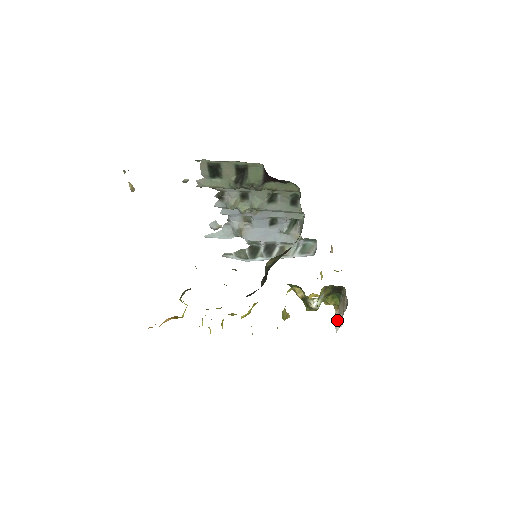
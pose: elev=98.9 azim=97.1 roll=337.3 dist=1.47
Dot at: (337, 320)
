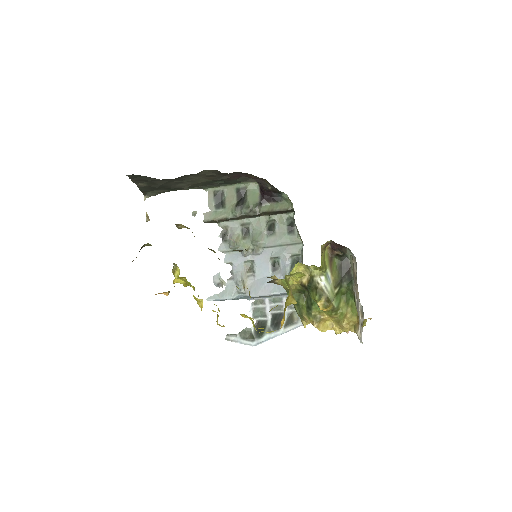
Dot at: occluded
